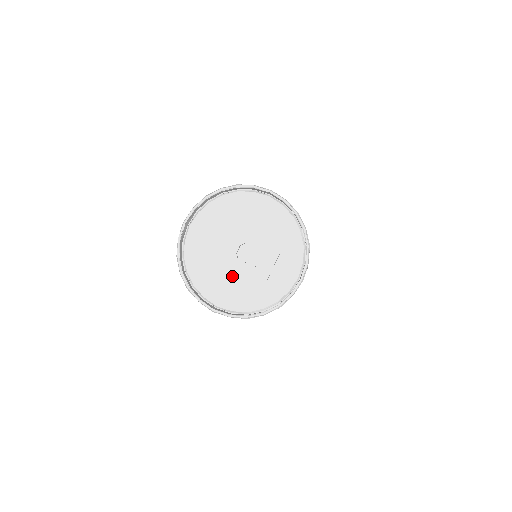
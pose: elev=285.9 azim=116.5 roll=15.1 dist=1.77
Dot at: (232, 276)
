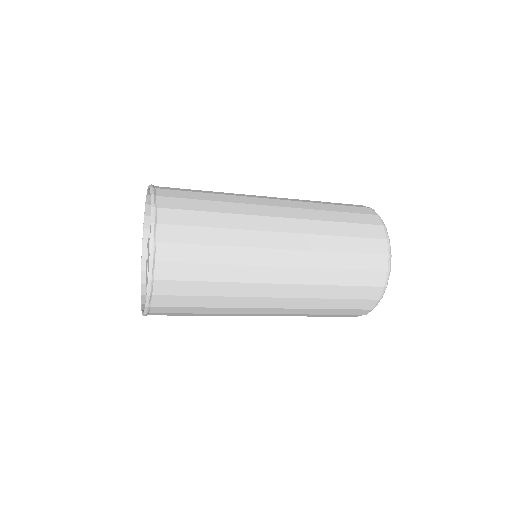
Dot at: occluded
